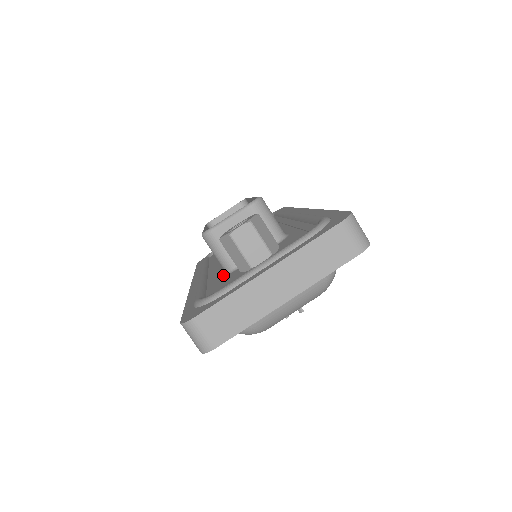
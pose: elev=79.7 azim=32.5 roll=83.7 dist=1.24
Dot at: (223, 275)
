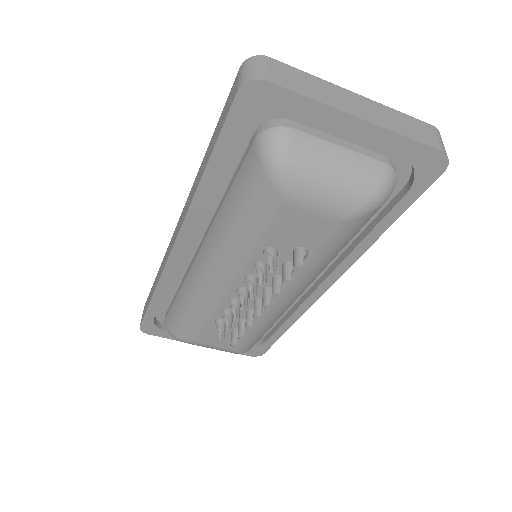
Dot at: occluded
